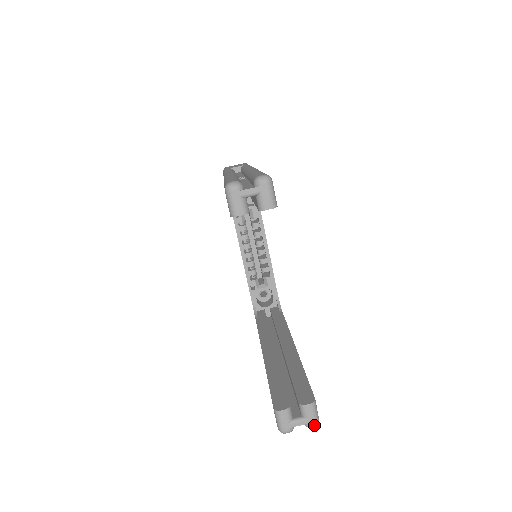
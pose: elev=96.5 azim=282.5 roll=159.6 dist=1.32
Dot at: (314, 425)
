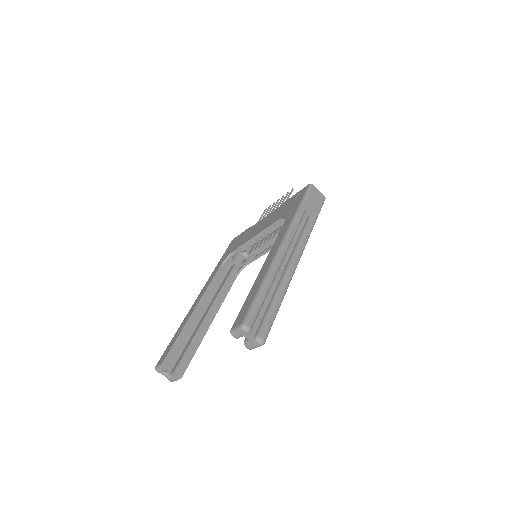
Dot at: (170, 381)
